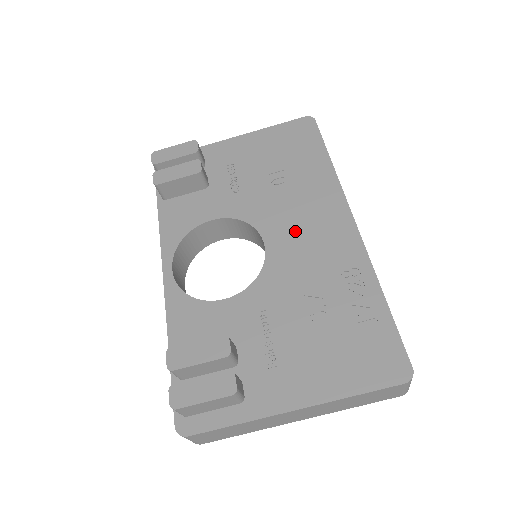
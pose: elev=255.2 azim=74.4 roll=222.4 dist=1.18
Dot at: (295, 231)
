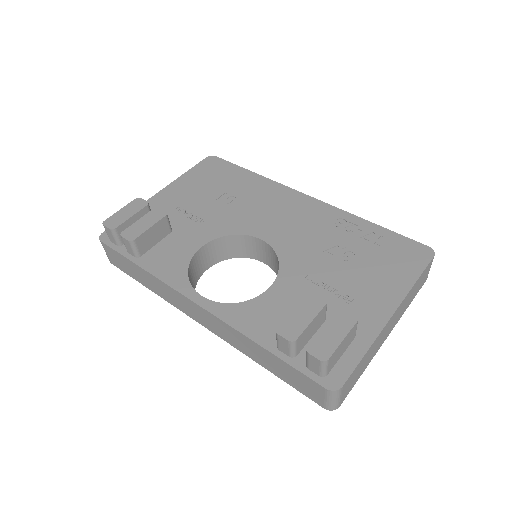
Dot at: (275, 221)
